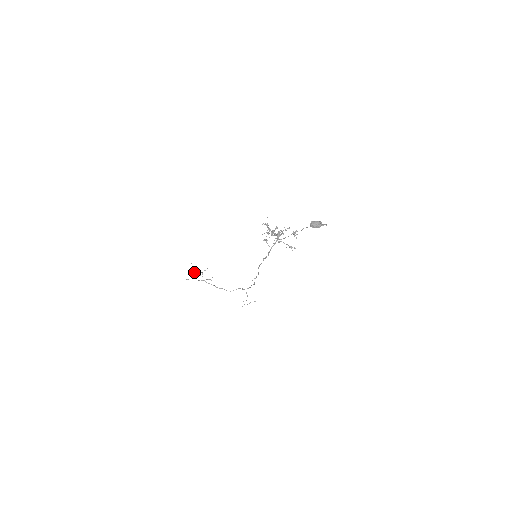
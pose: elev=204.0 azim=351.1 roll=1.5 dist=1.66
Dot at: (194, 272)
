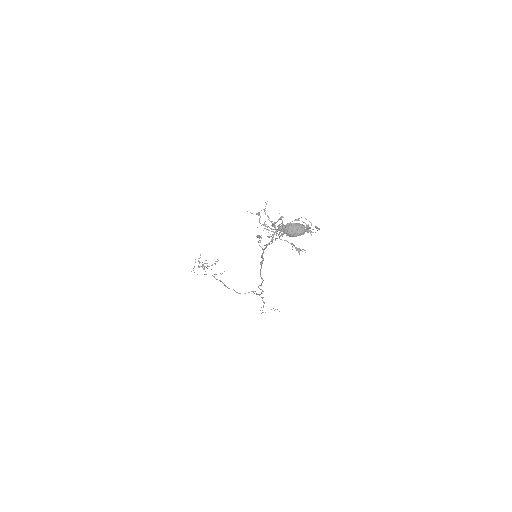
Dot at: occluded
